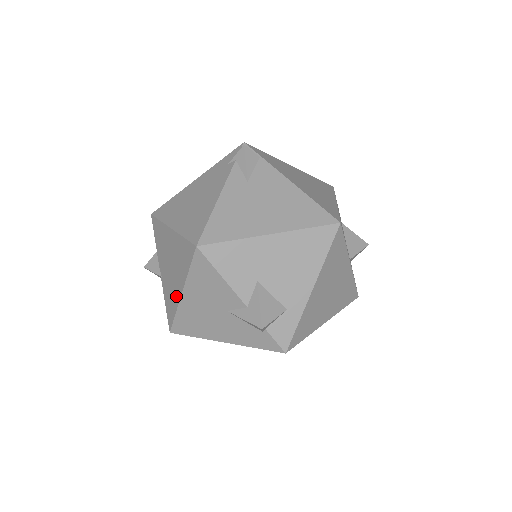
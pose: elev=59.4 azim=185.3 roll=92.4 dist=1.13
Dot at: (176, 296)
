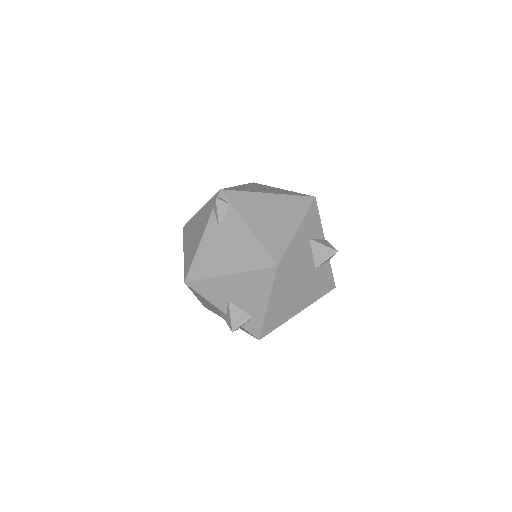
Dot at: occluded
